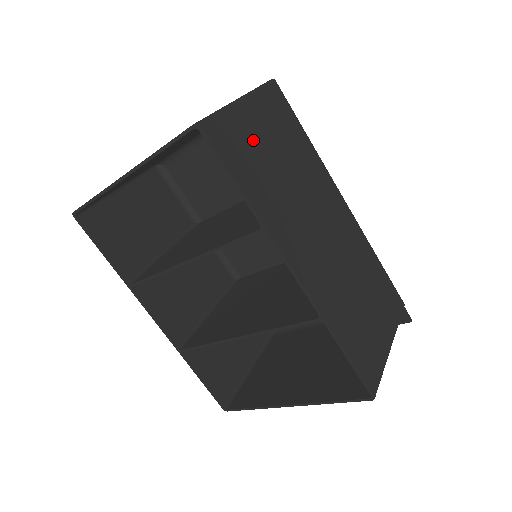
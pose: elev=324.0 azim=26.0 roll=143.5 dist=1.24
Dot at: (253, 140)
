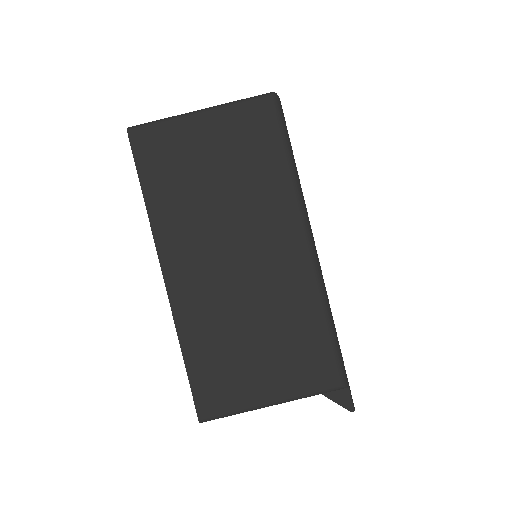
Dot at: (188, 151)
